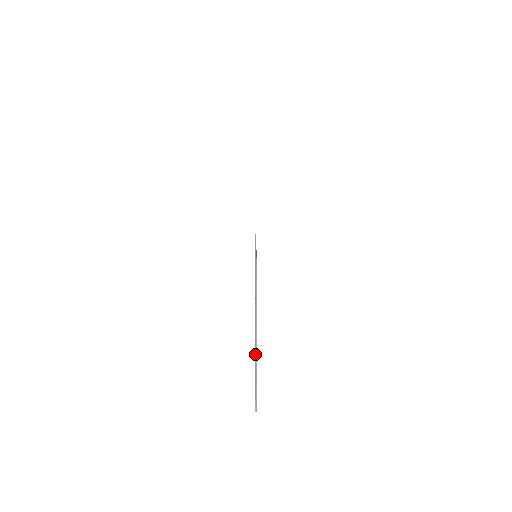
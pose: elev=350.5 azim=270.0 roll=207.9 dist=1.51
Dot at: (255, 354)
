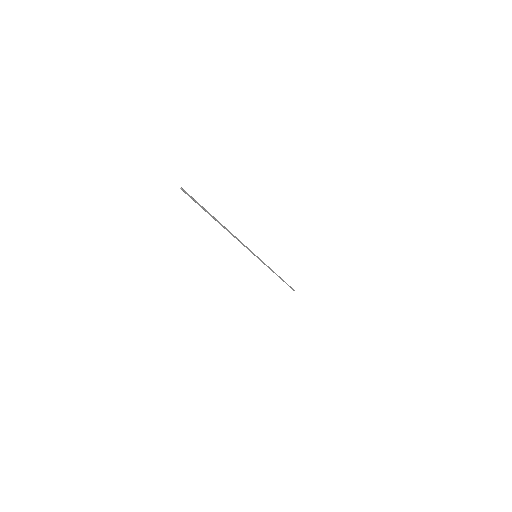
Dot at: (283, 281)
